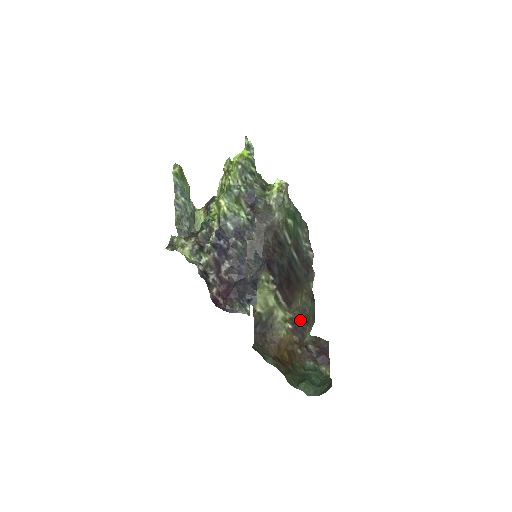
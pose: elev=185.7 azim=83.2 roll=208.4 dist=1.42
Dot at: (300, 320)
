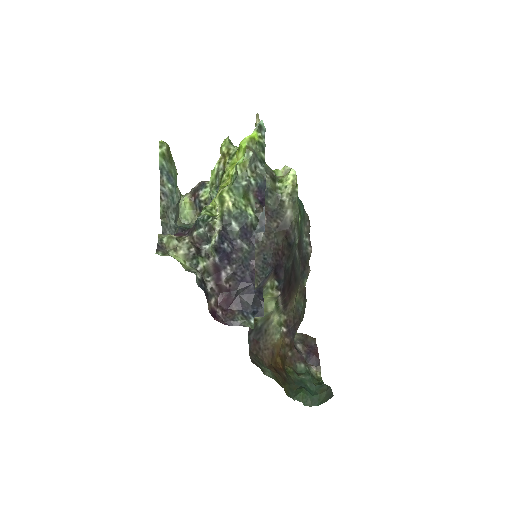
Dot at: (294, 322)
